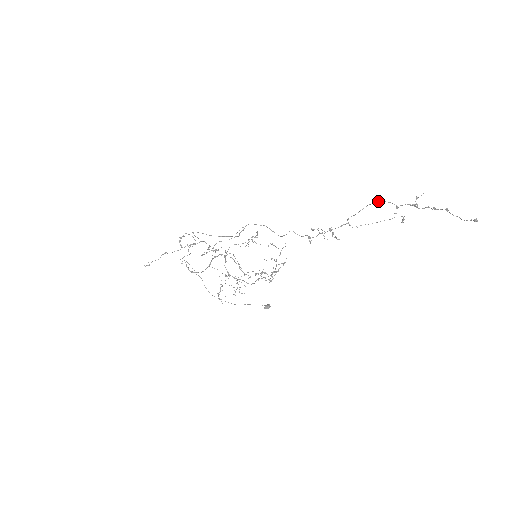
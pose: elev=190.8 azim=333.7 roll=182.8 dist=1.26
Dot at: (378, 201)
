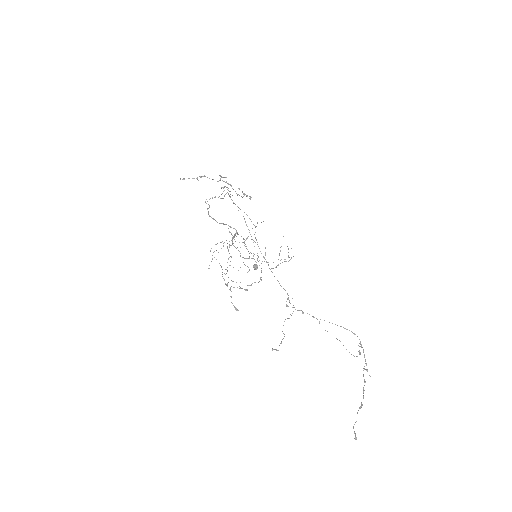
Dot at: (352, 332)
